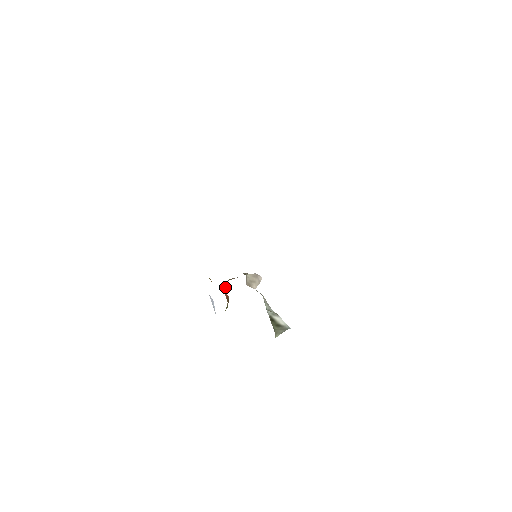
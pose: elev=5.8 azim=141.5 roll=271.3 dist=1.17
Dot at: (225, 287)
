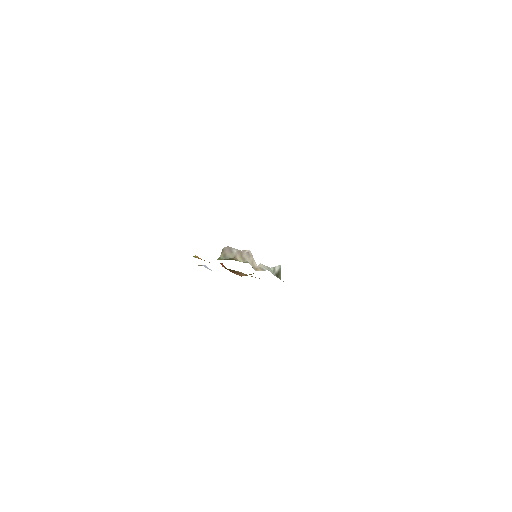
Dot at: occluded
